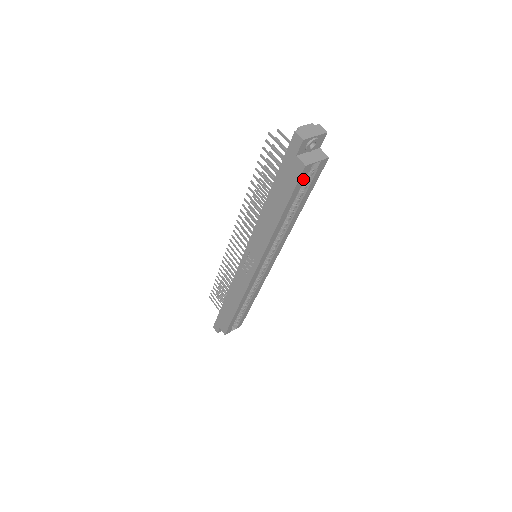
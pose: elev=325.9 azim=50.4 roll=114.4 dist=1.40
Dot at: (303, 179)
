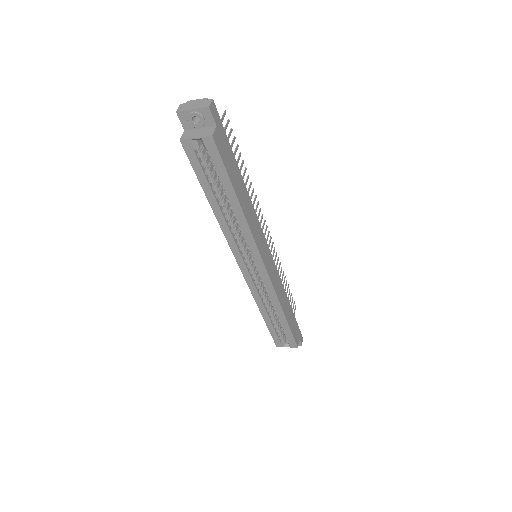
Dot at: (195, 157)
